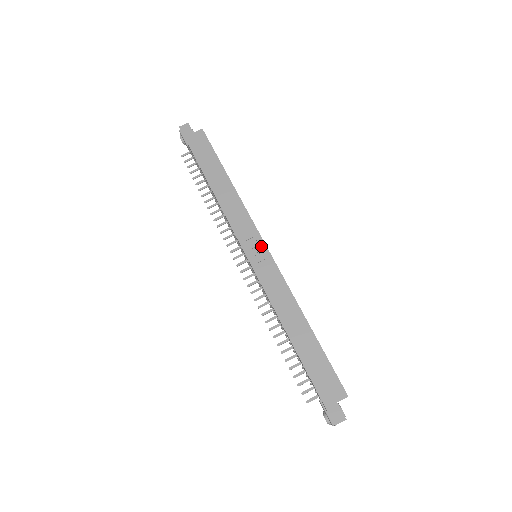
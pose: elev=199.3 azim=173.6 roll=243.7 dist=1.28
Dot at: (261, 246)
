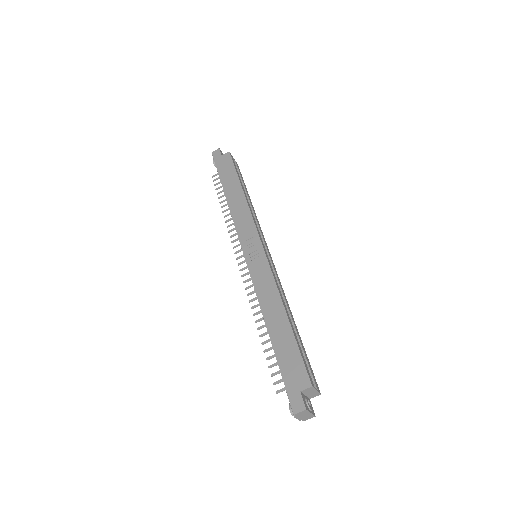
Dot at: (258, 245)
